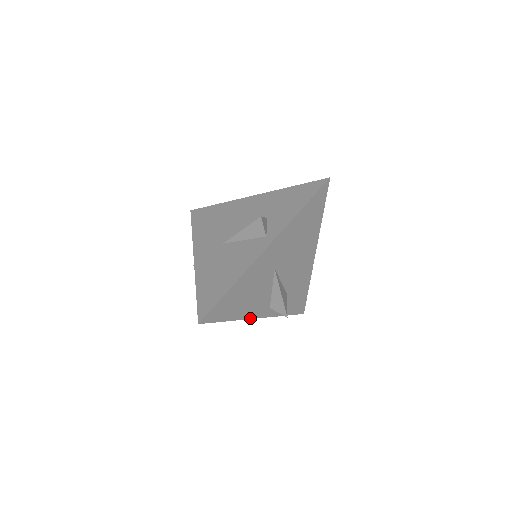
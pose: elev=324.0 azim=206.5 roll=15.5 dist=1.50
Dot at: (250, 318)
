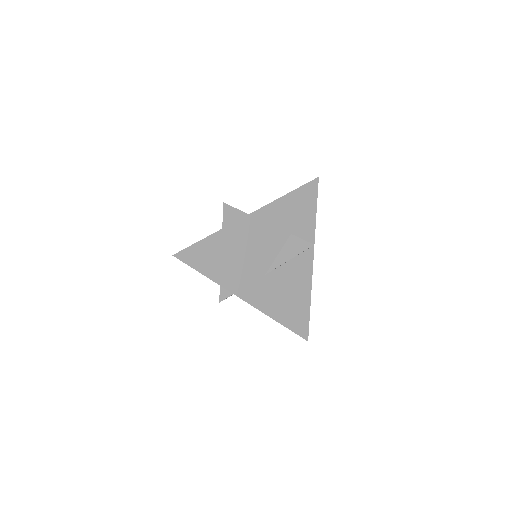
Dot at: occluded
